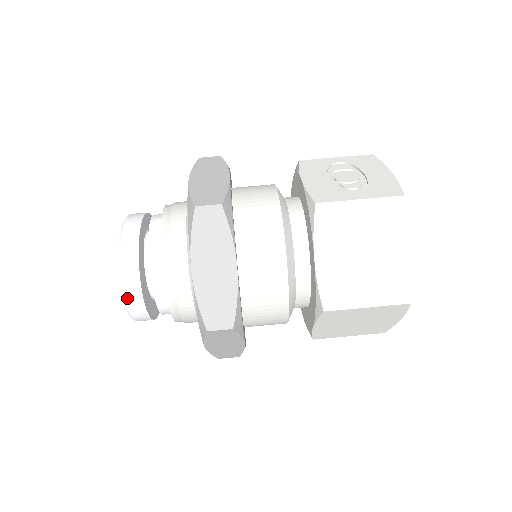
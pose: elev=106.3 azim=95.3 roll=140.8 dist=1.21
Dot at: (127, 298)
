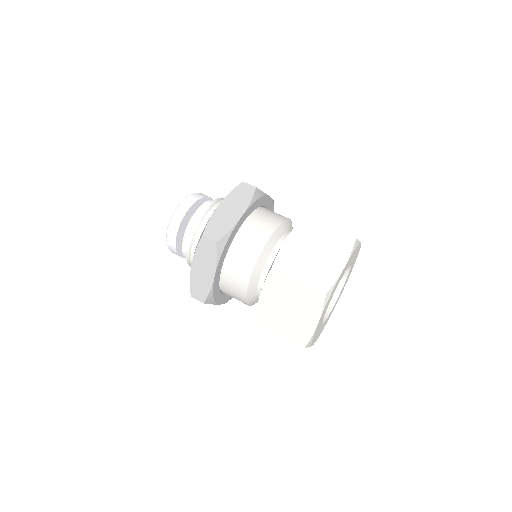
Dot at: (175, 215)
